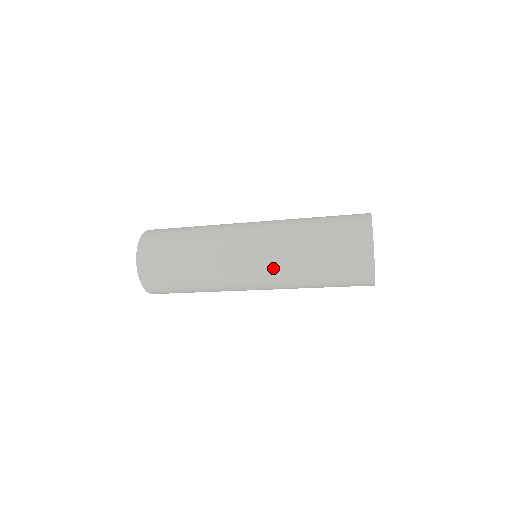
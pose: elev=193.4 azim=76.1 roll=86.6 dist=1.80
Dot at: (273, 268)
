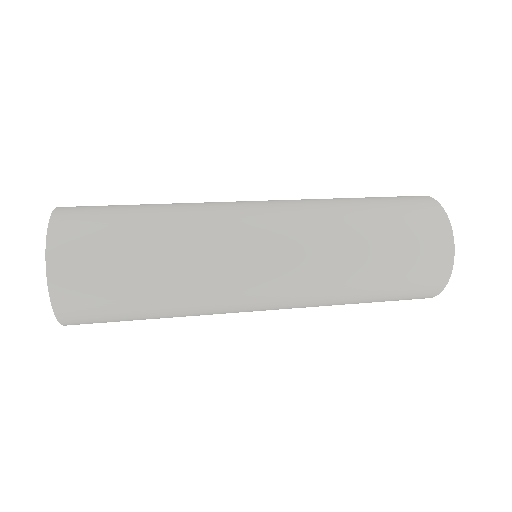
Dot at: (300, 306)
